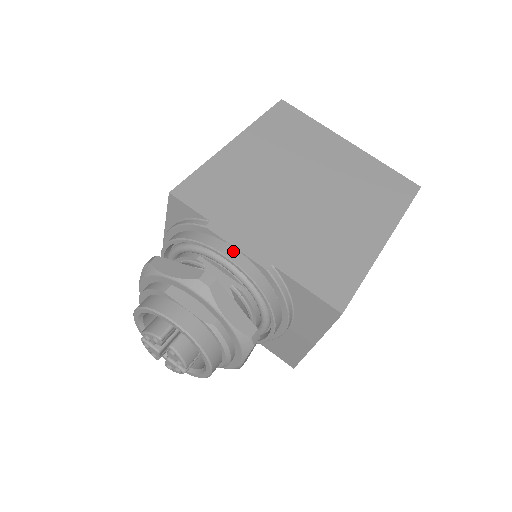
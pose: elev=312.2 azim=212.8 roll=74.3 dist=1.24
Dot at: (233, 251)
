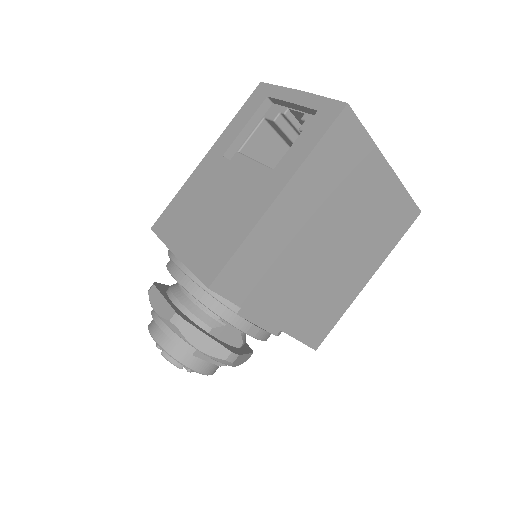
Dot at: (255, 329)
